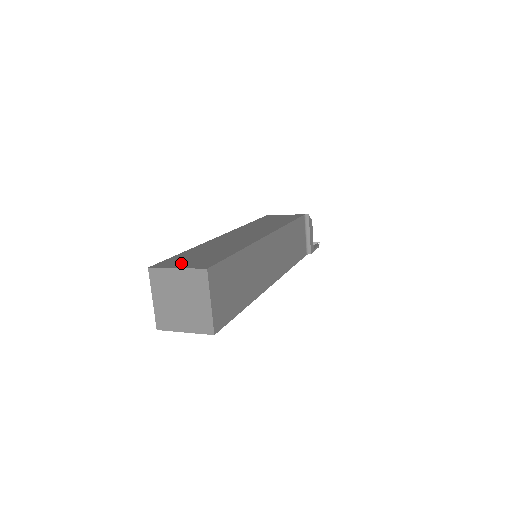
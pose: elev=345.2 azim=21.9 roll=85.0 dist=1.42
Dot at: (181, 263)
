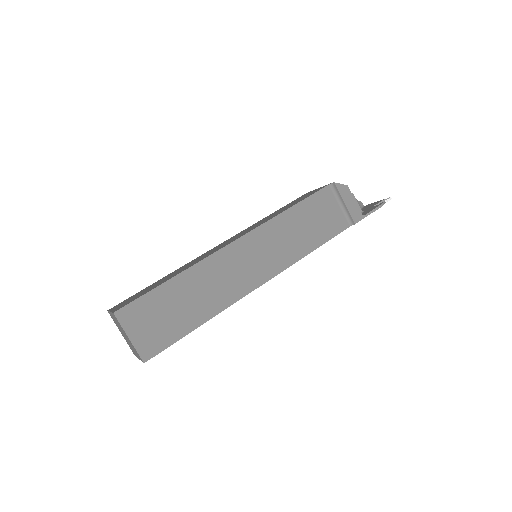
Dot at: (122, 303)
